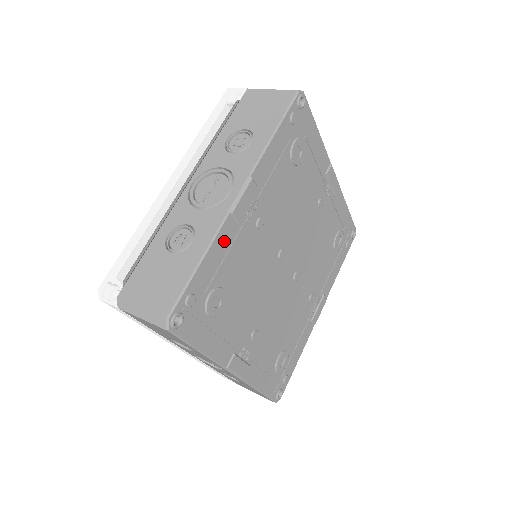
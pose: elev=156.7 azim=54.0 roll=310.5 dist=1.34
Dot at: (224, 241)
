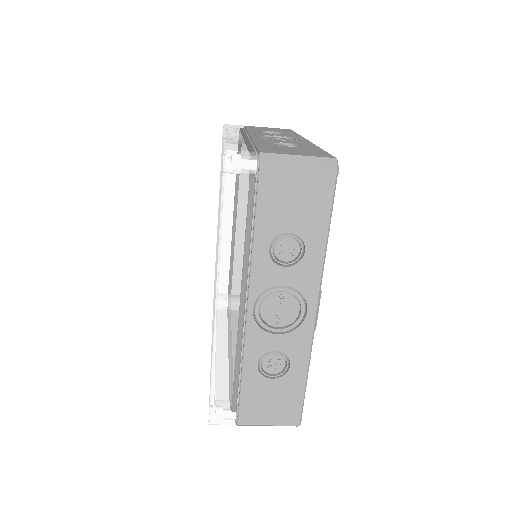
Dot at: occluded
